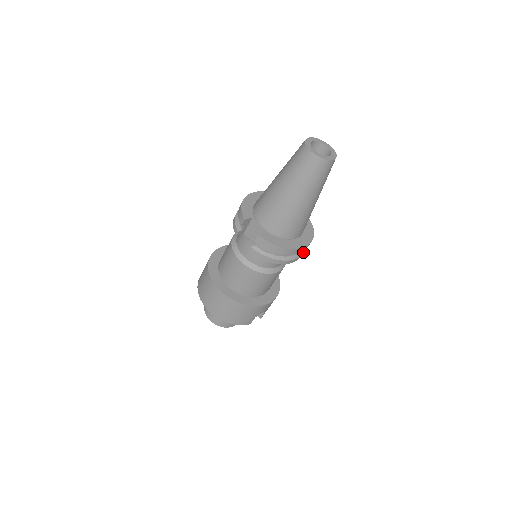
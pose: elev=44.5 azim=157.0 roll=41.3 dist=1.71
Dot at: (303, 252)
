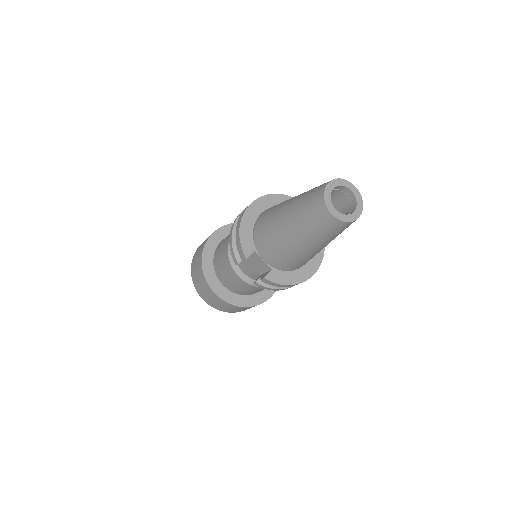
Dot at: occluded
